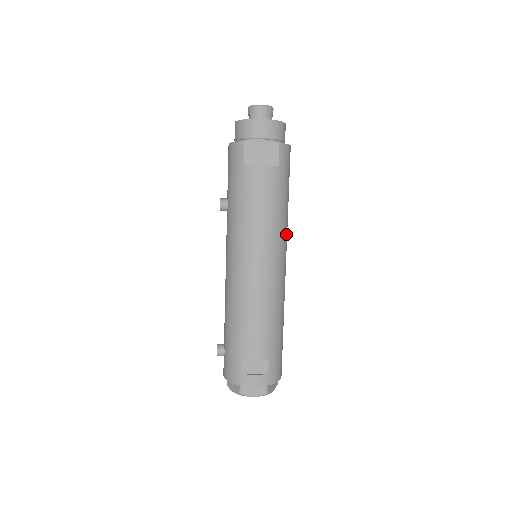
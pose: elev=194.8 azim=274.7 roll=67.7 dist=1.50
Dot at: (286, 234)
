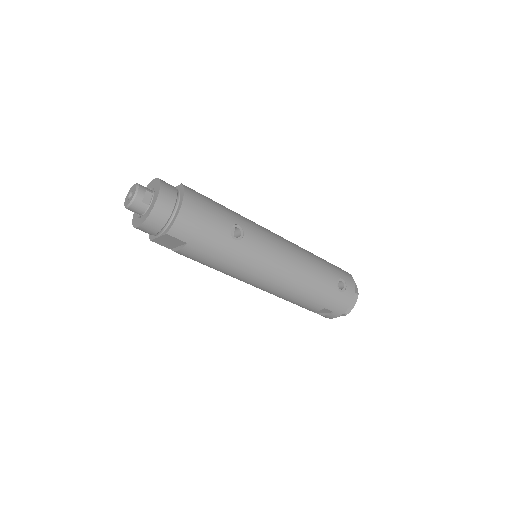
Dot at: (253, 252)
